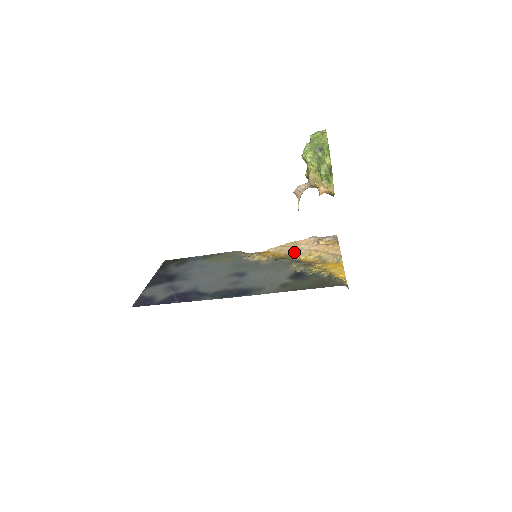
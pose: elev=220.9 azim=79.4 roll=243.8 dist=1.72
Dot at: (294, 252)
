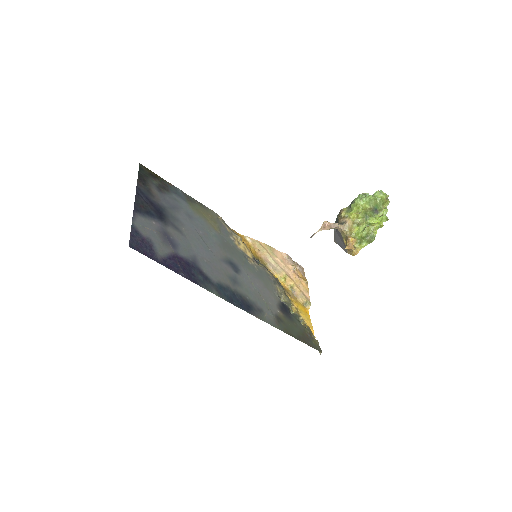
Dot at: (270, 262)
